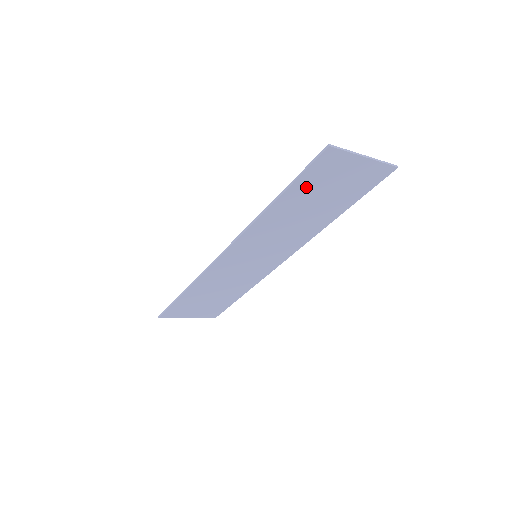
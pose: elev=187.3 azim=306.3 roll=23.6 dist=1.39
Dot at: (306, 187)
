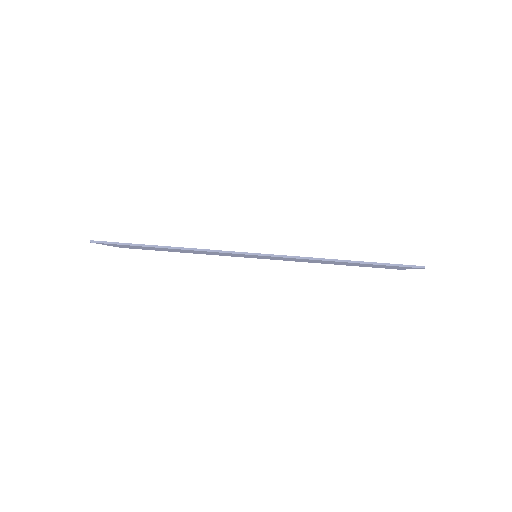
Dot at: occluded
